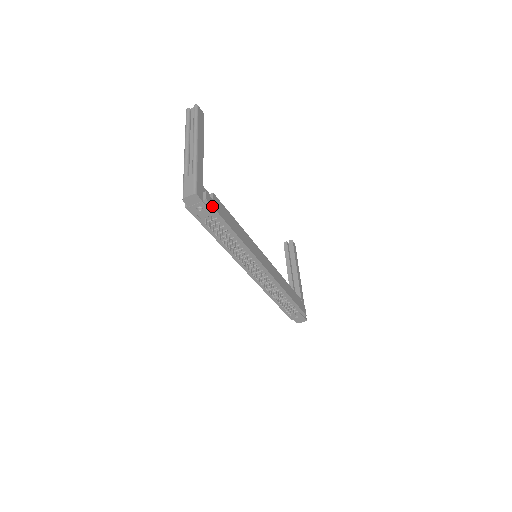
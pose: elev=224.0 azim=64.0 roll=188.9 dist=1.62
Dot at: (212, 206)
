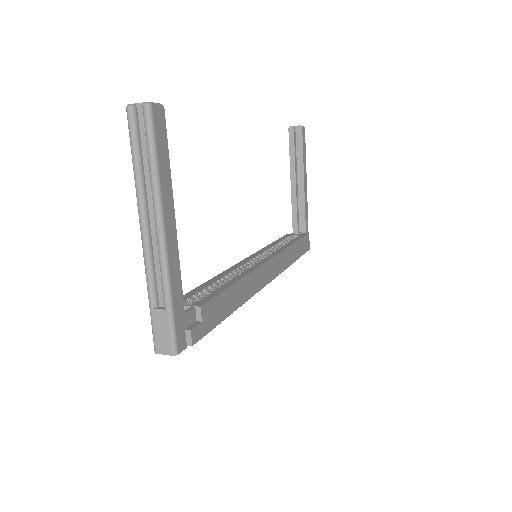
Dot at: (201, 338)
